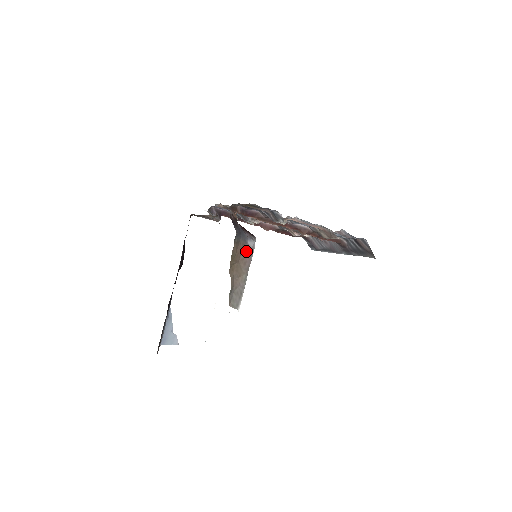
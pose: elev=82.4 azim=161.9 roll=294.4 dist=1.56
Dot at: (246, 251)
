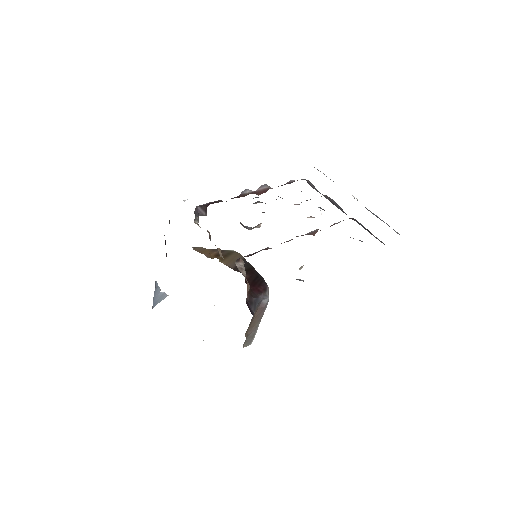
Dot at: (260, 309)
